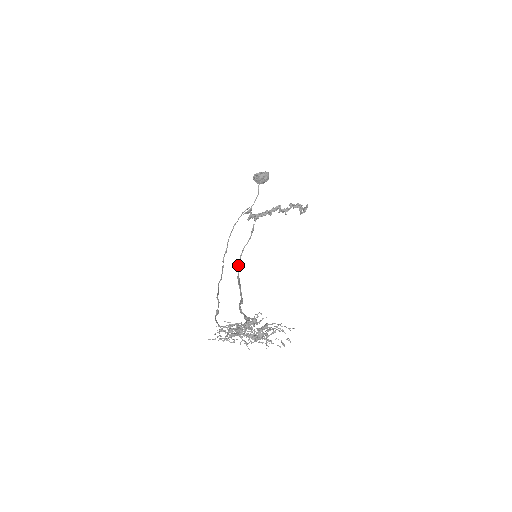
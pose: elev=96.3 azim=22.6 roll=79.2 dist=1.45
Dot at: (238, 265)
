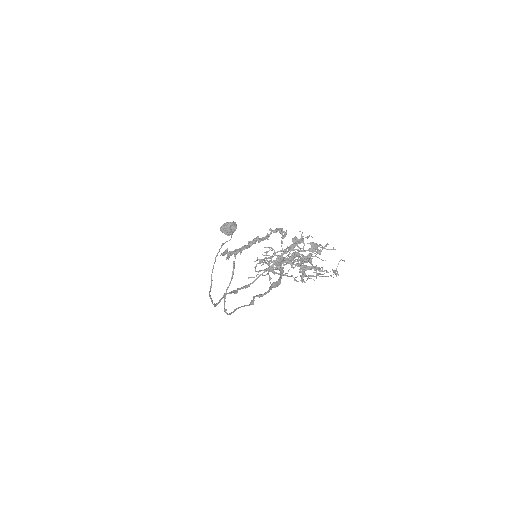
Dot at: (224, 307)
